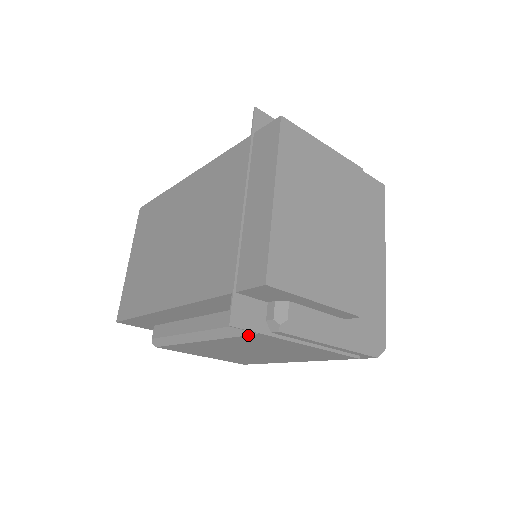
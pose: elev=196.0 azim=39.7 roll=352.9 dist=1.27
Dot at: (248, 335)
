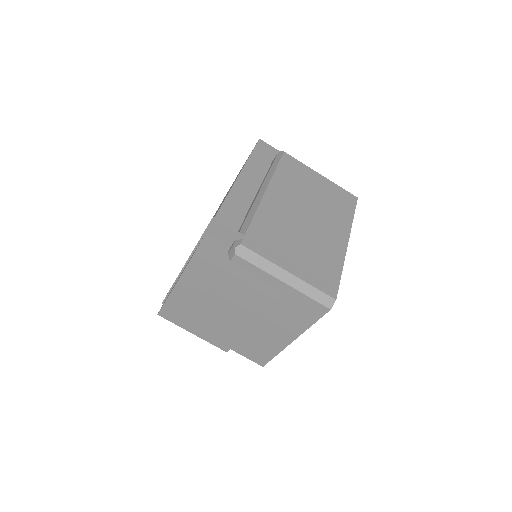
Dot at: occluded
